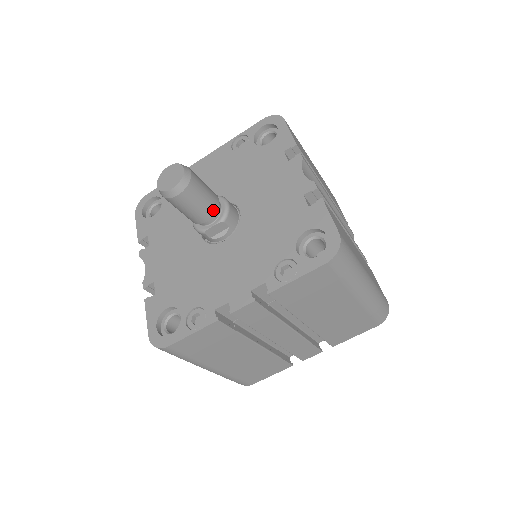
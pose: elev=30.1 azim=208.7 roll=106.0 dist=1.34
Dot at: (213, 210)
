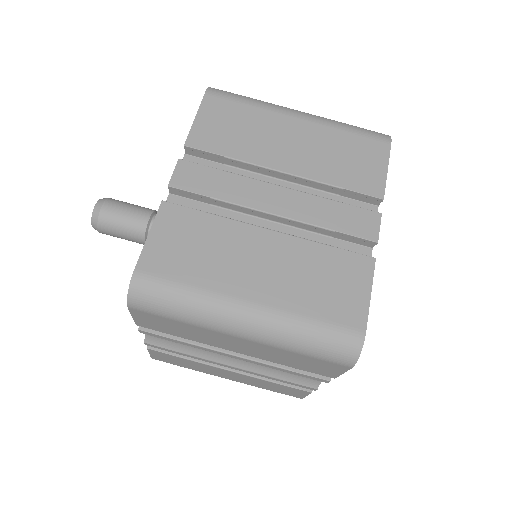
Dot at: (149, 211)
